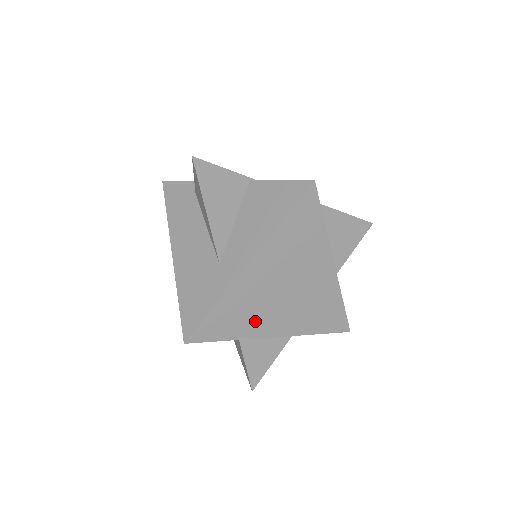
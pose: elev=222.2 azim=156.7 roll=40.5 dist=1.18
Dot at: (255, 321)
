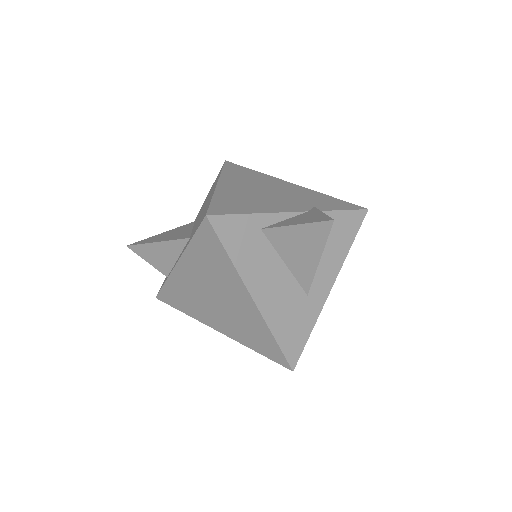
Dot at: occluded
